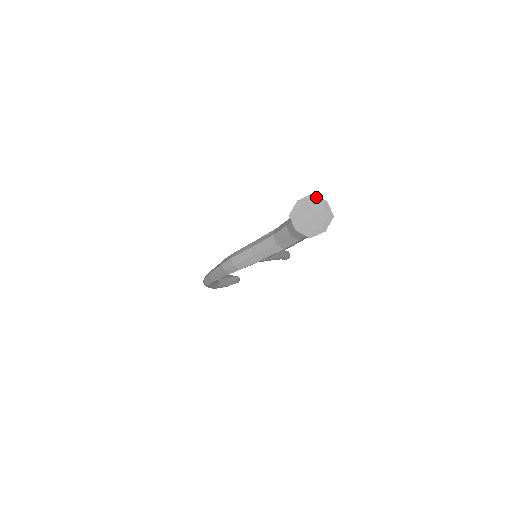
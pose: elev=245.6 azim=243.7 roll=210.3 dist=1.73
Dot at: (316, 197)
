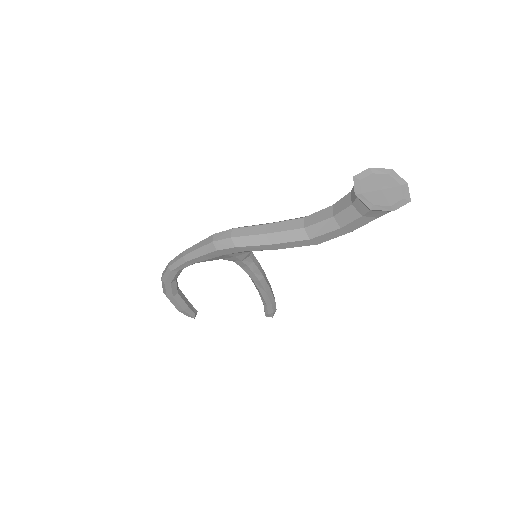
Dot at: (395, 174)
